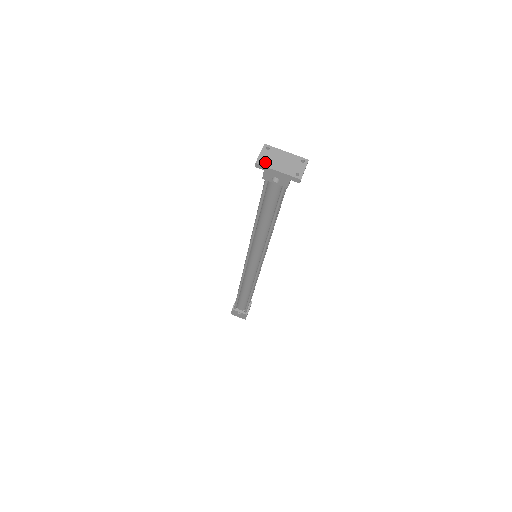
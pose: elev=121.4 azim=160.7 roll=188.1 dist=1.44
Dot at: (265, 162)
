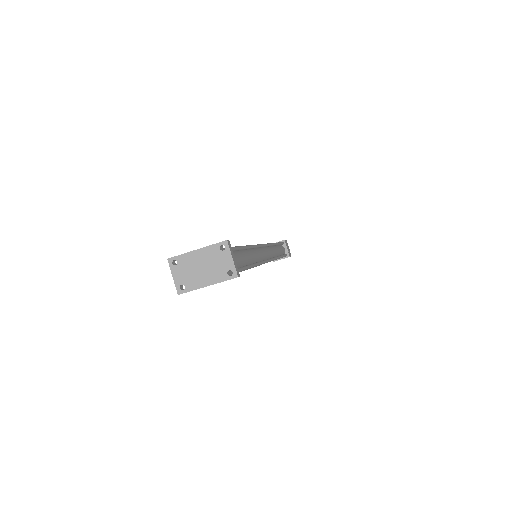
Dot at: (186, 285)
